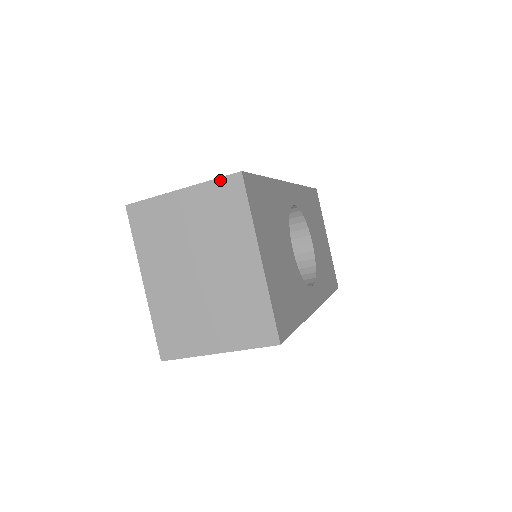
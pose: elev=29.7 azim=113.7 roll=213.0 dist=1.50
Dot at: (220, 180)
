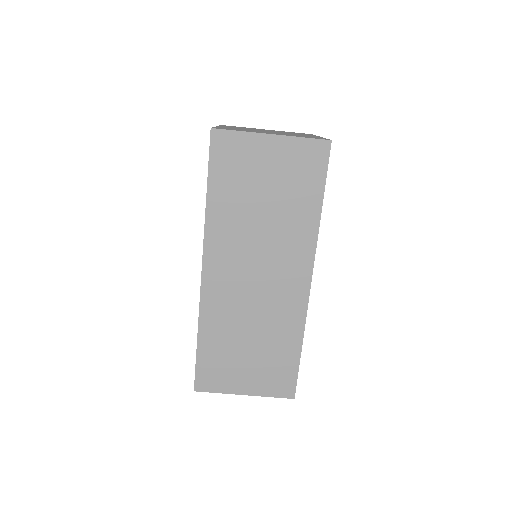
Dot at: occluded
